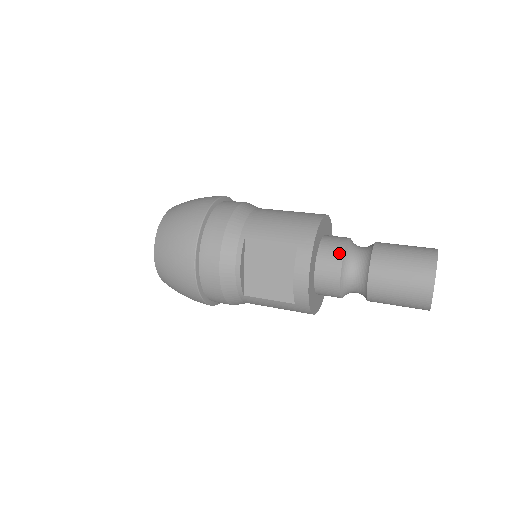
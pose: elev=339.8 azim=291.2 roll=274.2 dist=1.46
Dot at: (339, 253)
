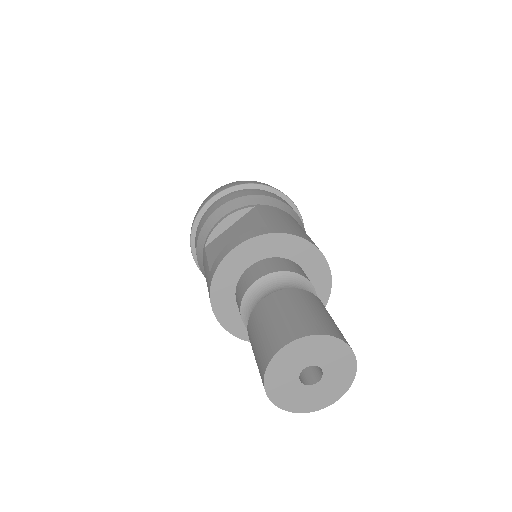
Dot at: (282, 268)
